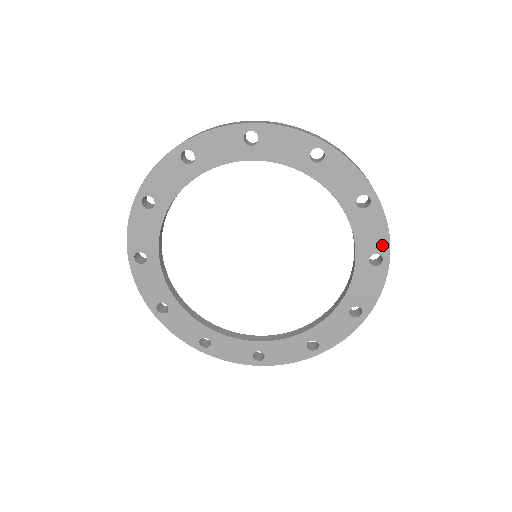
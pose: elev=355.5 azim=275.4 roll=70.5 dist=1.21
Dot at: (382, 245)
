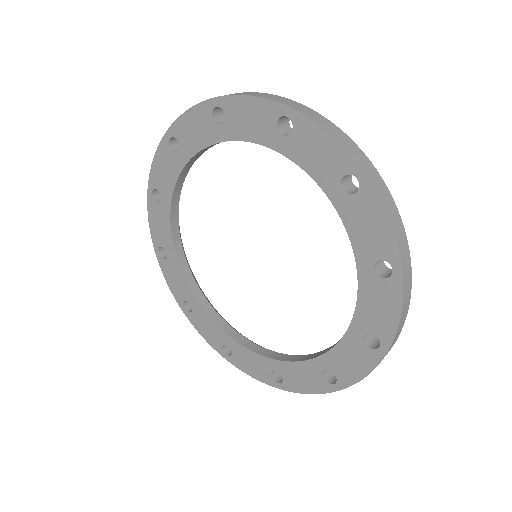
Dot at: (387, 247)
